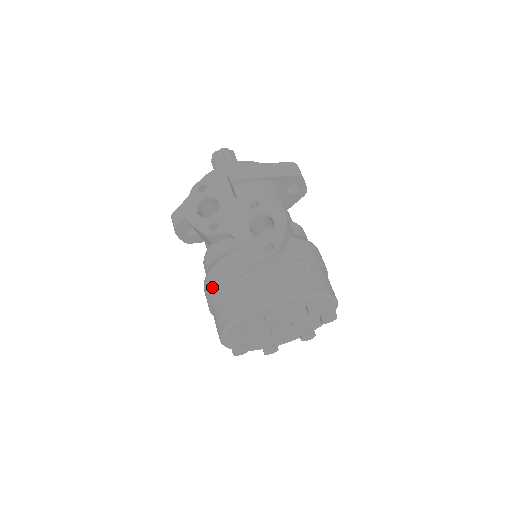
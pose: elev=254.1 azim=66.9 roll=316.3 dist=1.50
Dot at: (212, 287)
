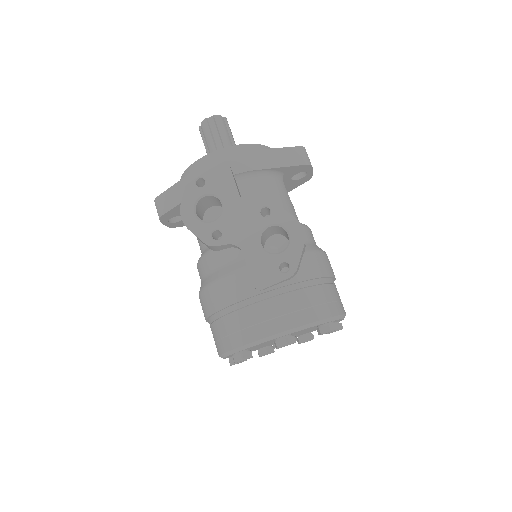
Dot at: (213, 303)
